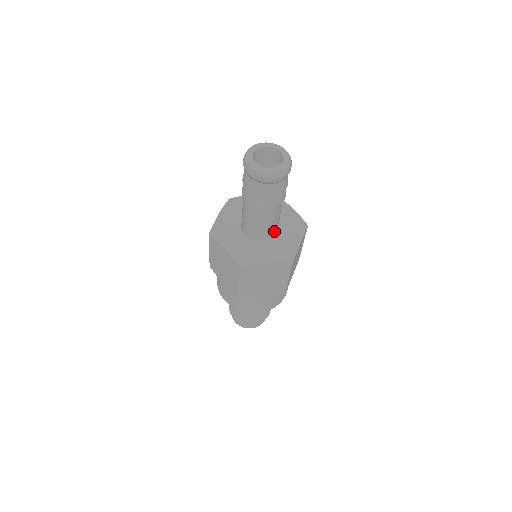
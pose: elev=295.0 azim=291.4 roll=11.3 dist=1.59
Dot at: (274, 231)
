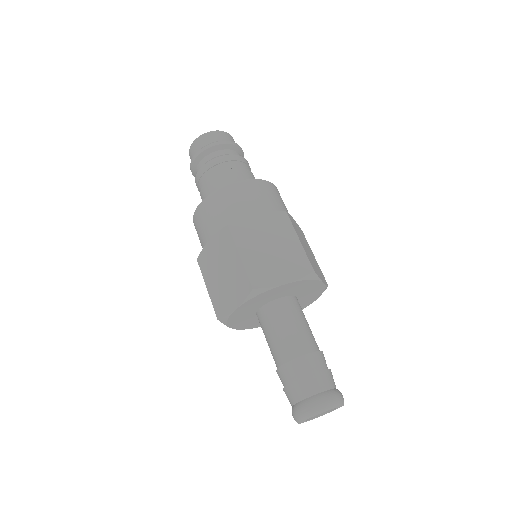
Dot at: occluded
